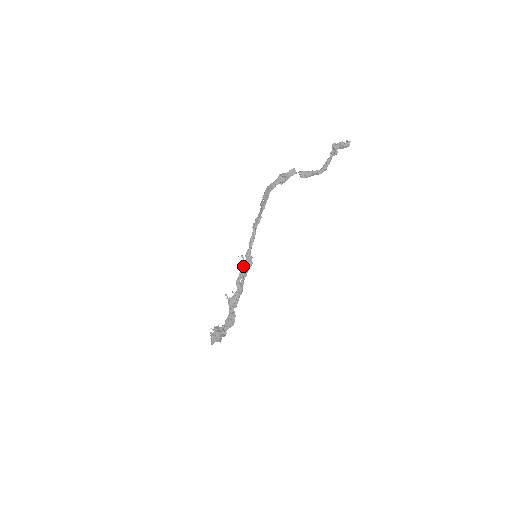
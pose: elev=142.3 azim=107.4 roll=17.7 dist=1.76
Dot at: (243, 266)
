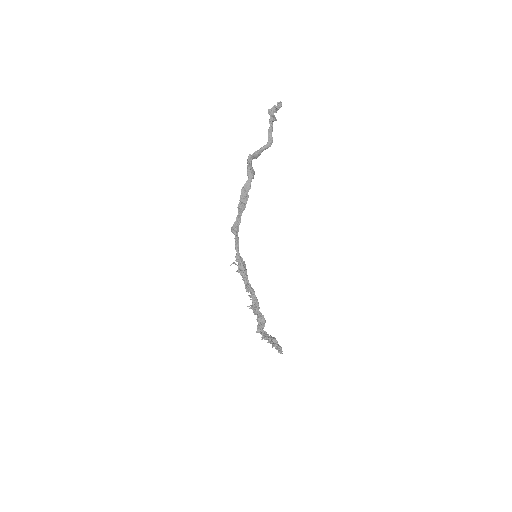
Dot at: (241, 271)
